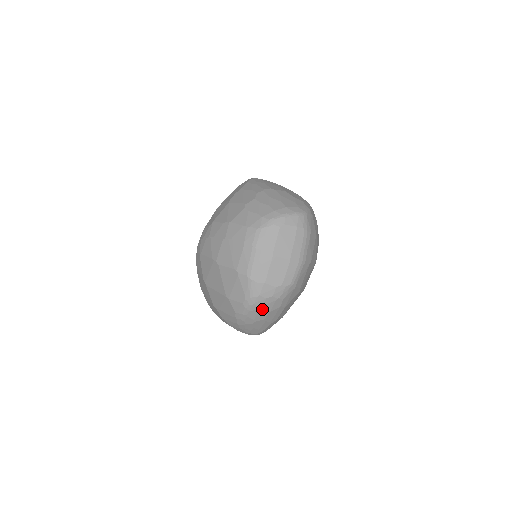
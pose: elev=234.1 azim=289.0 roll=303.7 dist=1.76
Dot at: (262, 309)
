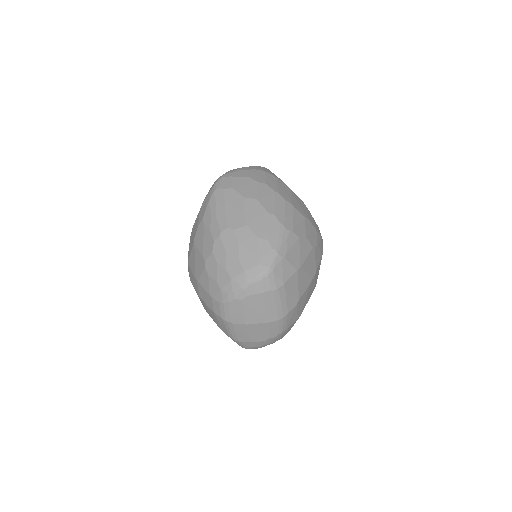
Dot at: occluded
